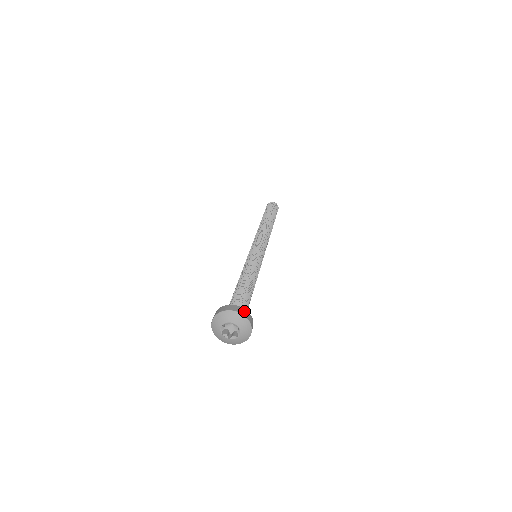
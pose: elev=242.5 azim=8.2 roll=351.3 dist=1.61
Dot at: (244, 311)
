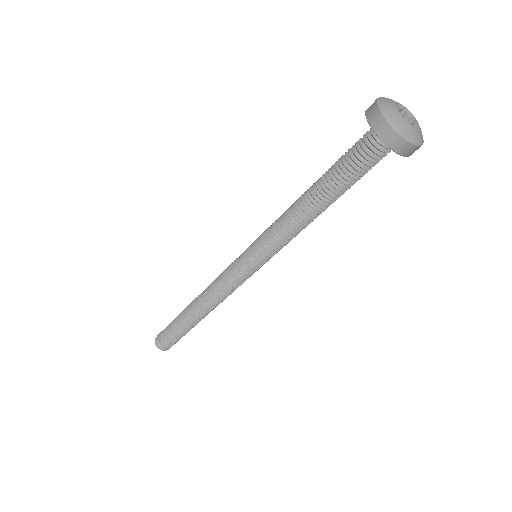
Dot at: occluded
